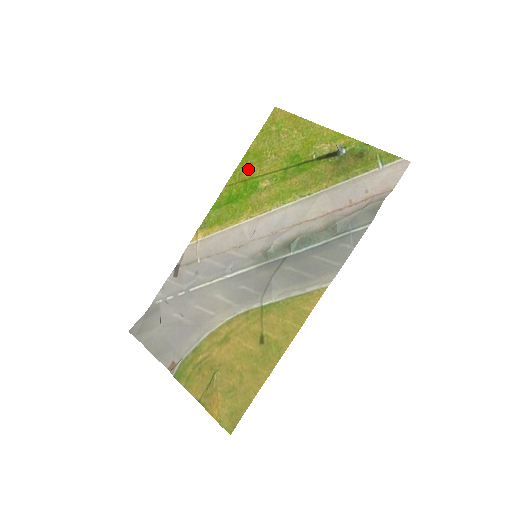
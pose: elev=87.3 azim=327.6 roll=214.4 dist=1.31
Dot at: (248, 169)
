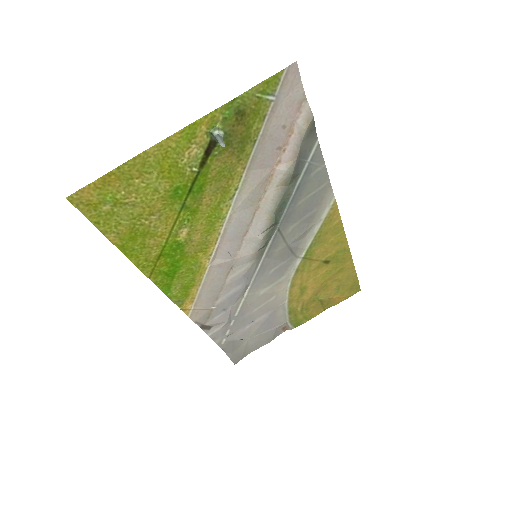
Dot at: (146, 250)
